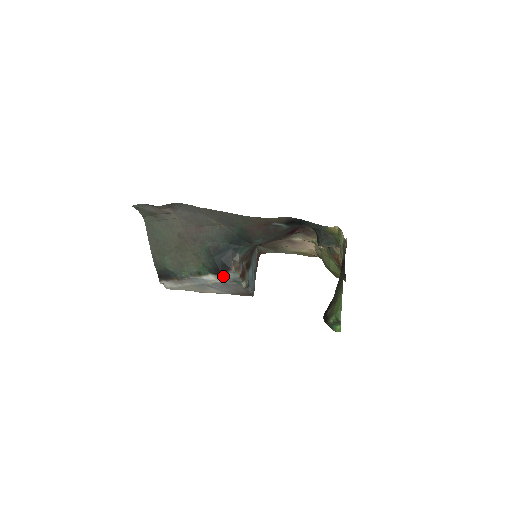
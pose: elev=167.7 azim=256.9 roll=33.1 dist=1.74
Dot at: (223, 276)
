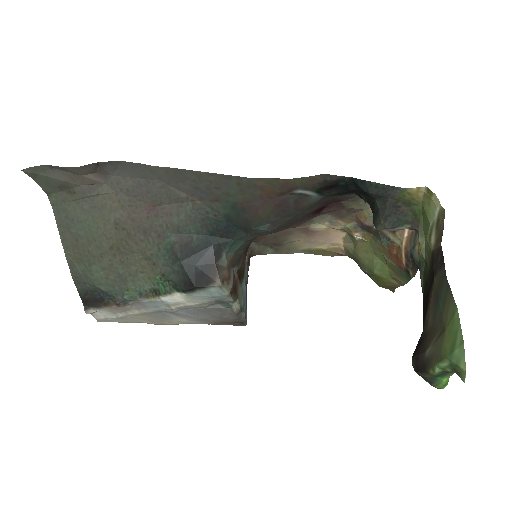
Dot at: (199, 294)
